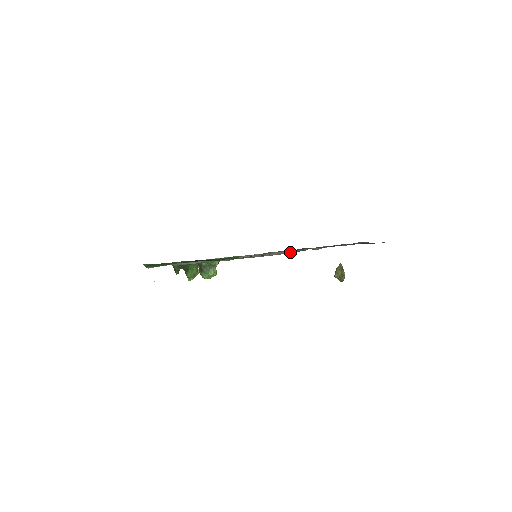
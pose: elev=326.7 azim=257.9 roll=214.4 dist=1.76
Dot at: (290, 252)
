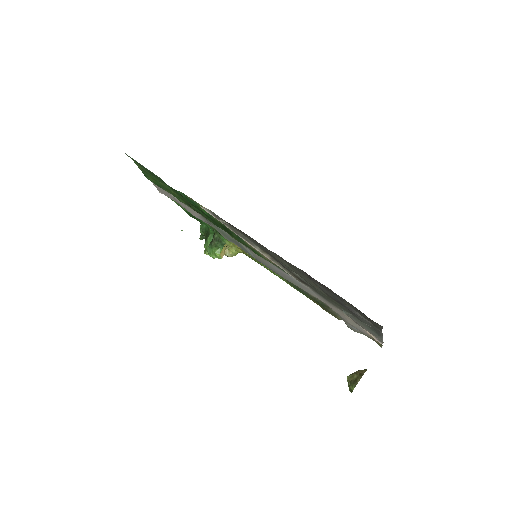
Dot at: (297, 284)
